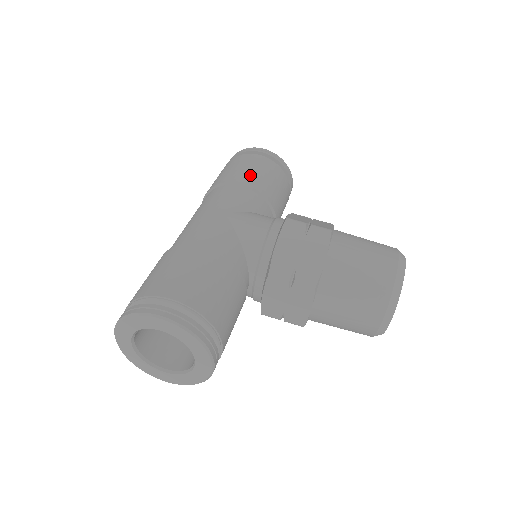
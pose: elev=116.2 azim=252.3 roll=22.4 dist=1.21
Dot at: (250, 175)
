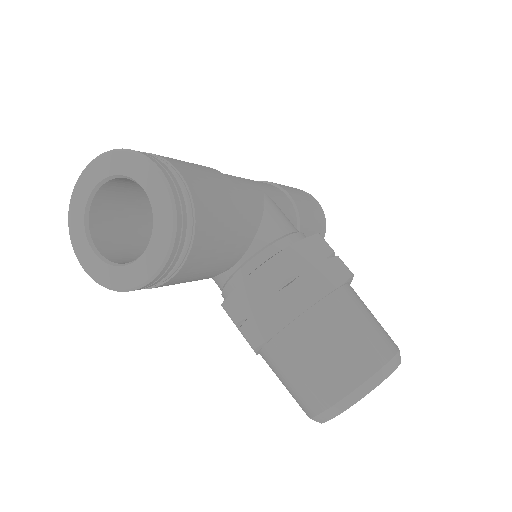
Dot at: (299, 198)
